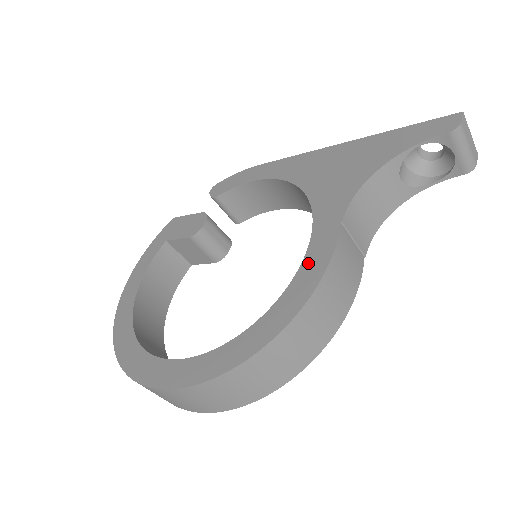
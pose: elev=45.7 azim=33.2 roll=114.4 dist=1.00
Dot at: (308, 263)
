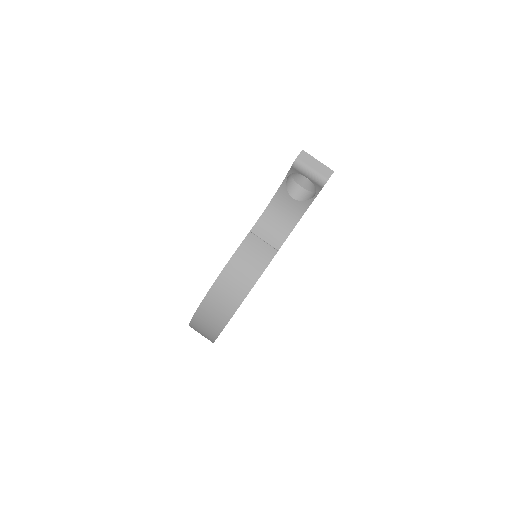
Dot at: occluded
